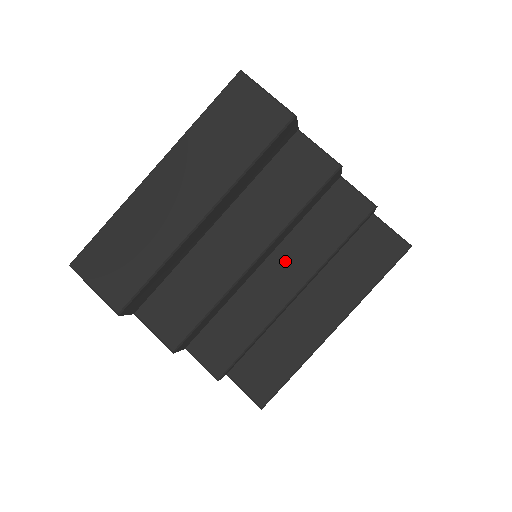
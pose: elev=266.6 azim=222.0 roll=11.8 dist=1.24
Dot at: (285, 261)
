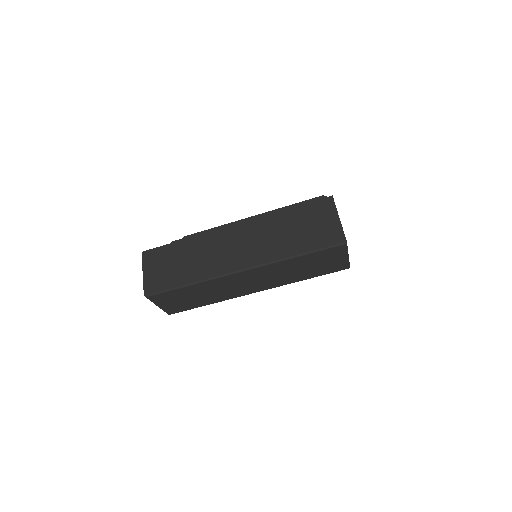
Dot at: occluded
